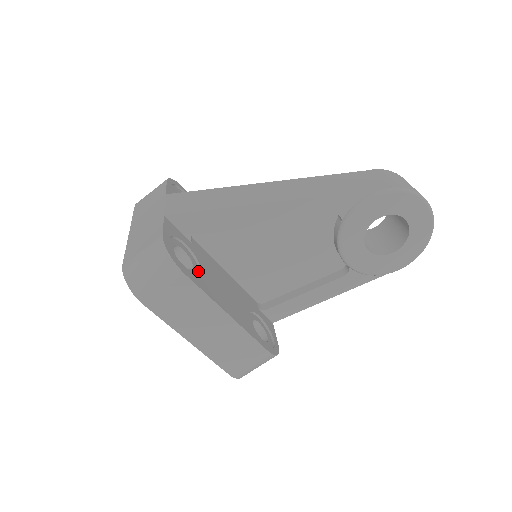
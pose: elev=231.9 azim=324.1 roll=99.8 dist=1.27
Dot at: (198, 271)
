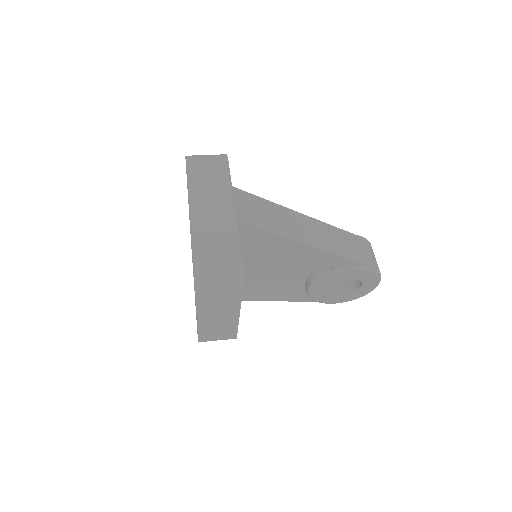
Dot at: occluded
